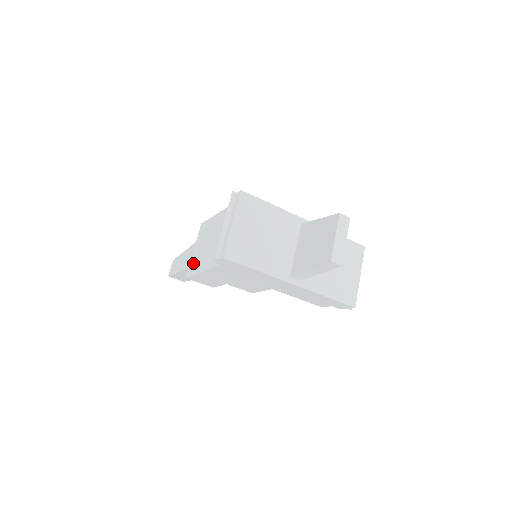
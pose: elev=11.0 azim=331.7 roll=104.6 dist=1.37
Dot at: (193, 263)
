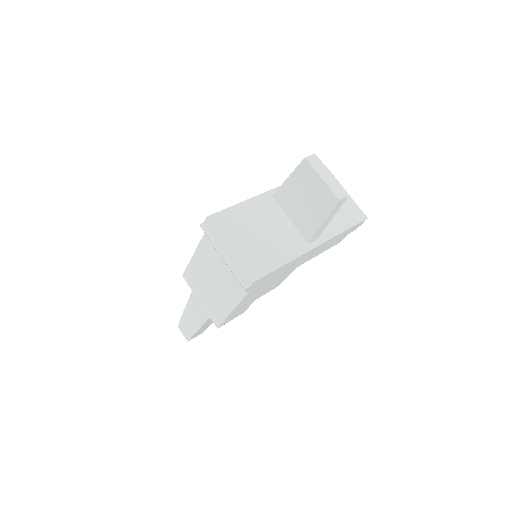
Dot at: (212, 312)
